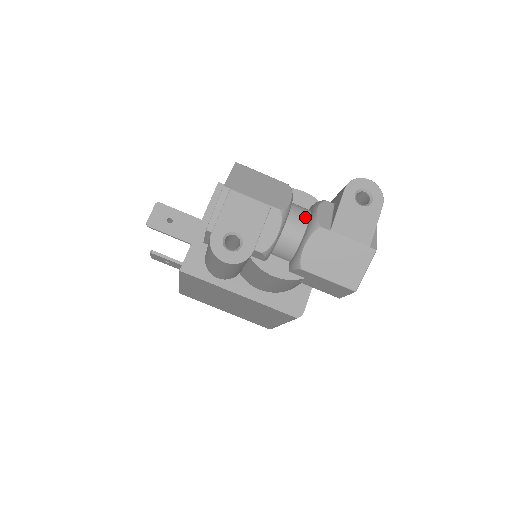
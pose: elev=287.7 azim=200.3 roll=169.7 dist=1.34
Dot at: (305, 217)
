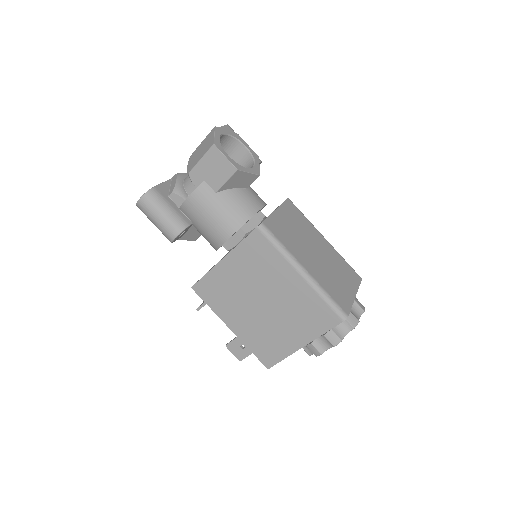
Dot at: occluded
